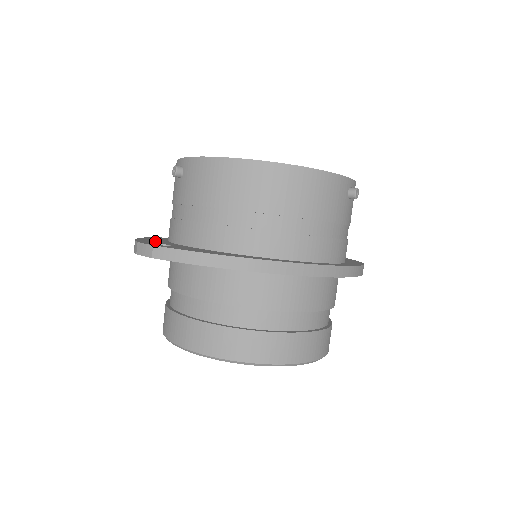
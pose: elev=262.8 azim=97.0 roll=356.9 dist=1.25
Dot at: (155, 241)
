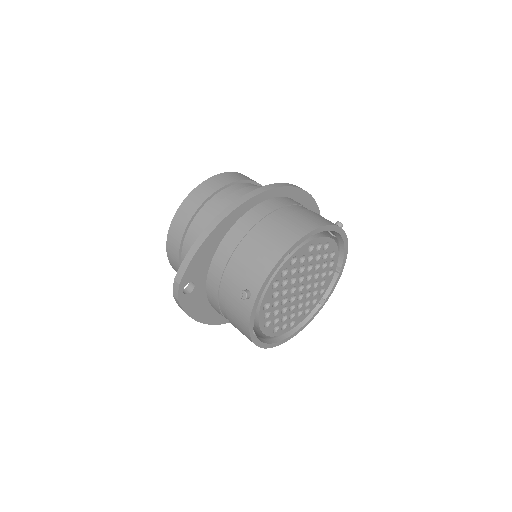
Dot at: (200, 264)
